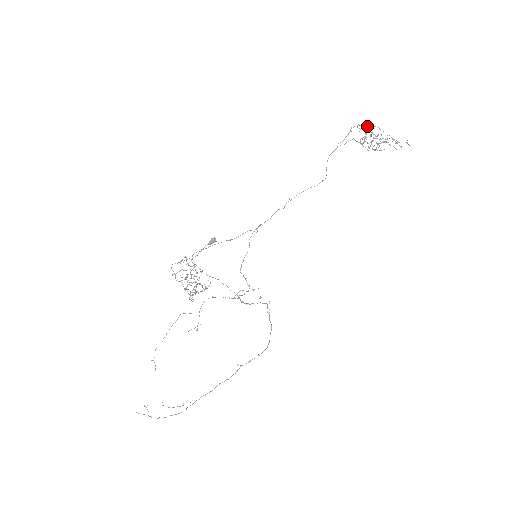
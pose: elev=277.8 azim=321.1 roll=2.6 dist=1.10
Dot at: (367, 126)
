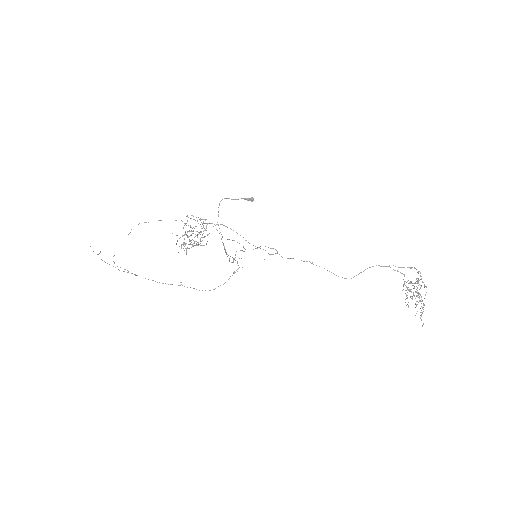
Dot at: occluded
